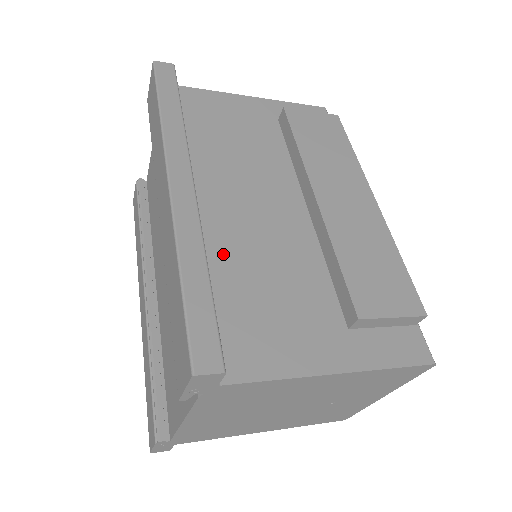
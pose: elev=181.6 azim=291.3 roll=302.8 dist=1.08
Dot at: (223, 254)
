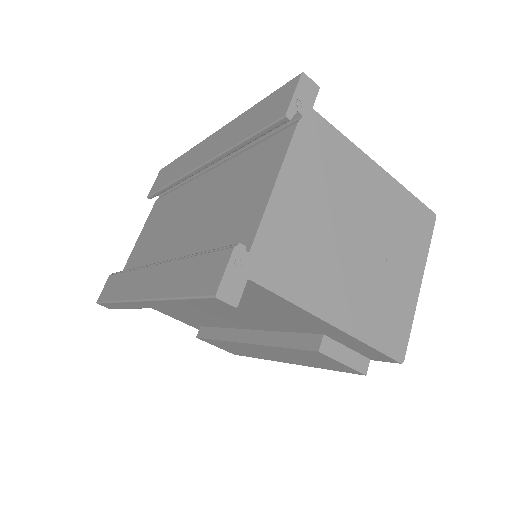
Dot at: occluded
